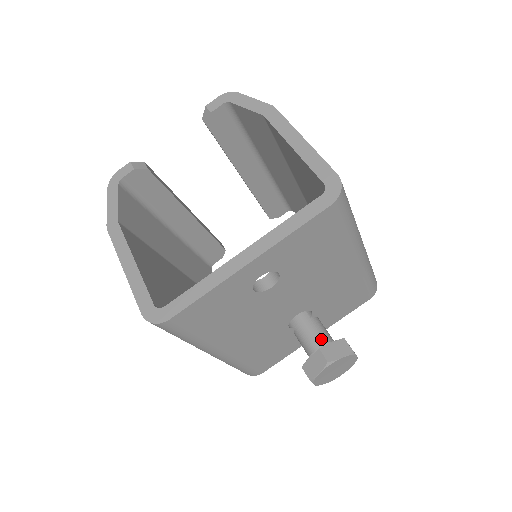
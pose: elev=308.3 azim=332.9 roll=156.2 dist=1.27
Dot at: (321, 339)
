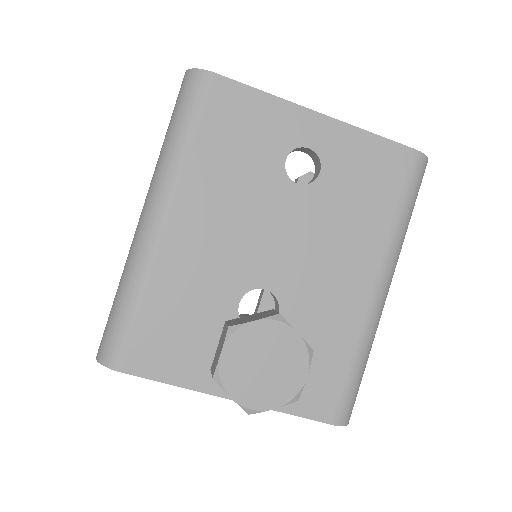
Dot at: occluded
